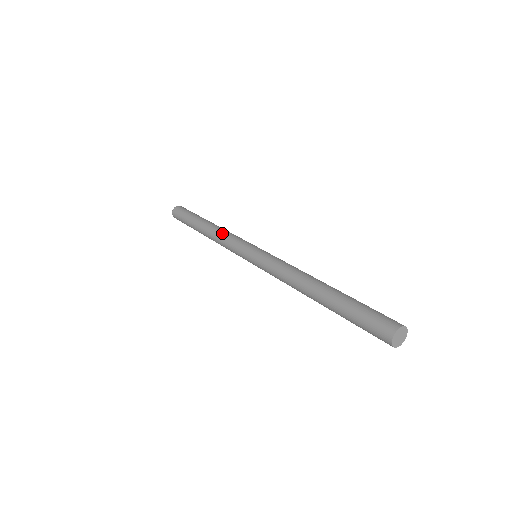
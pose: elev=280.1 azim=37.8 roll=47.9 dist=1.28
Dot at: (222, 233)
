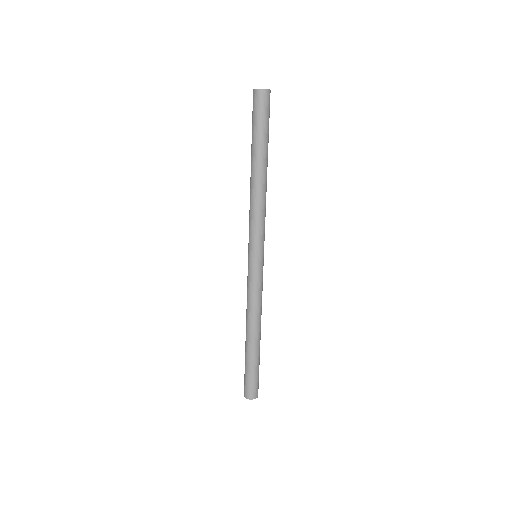
Dot at: (260, 206)
